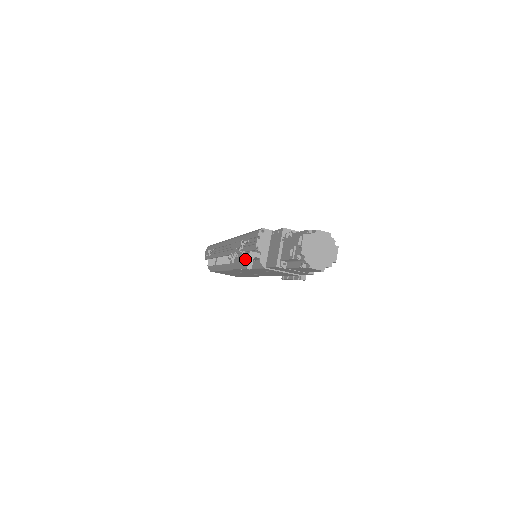
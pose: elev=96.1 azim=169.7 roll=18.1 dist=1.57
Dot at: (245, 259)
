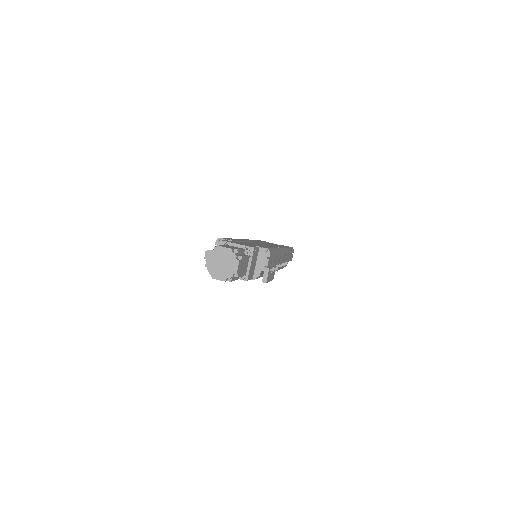
Dot at: occluded
